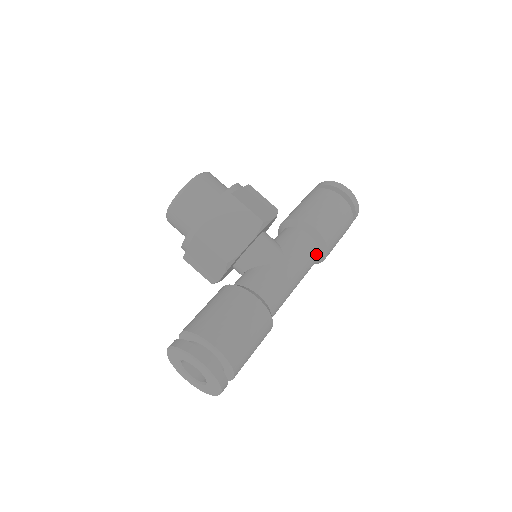
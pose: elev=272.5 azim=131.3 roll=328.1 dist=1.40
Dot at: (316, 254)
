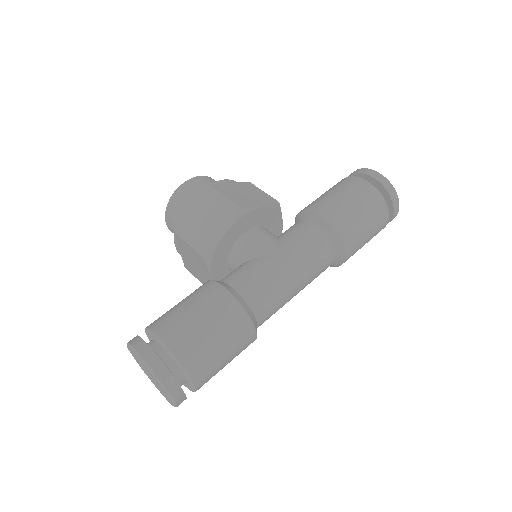
Dot at: (326, 246)
